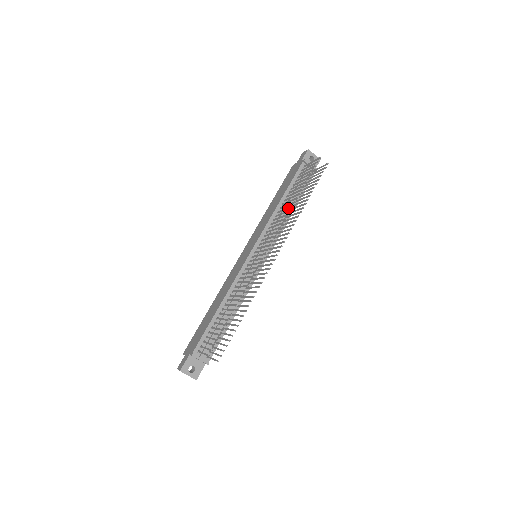
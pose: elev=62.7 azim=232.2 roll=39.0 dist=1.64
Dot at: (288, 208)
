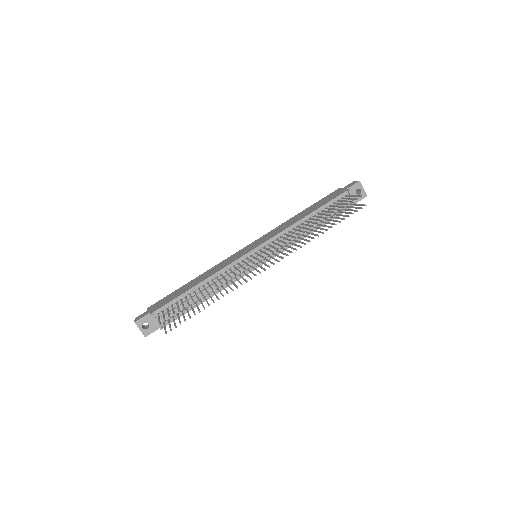
Dot at: (305, 228)
